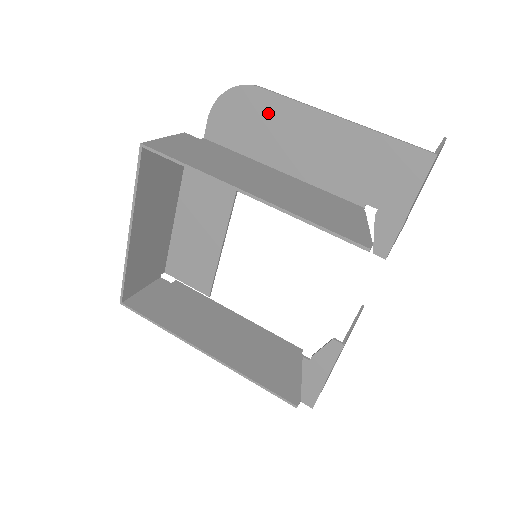
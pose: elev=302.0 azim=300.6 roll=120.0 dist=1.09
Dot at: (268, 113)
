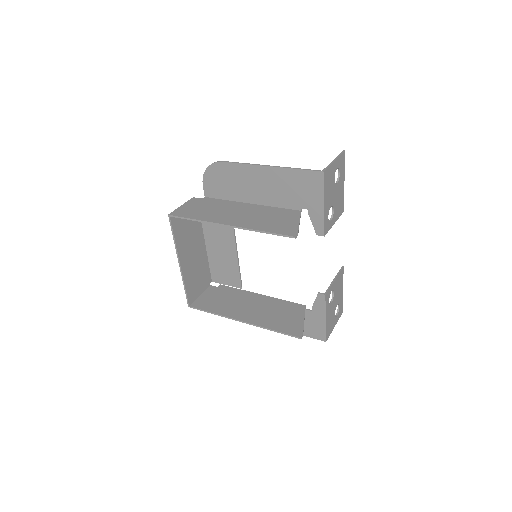
Dot at: (232, 174)
